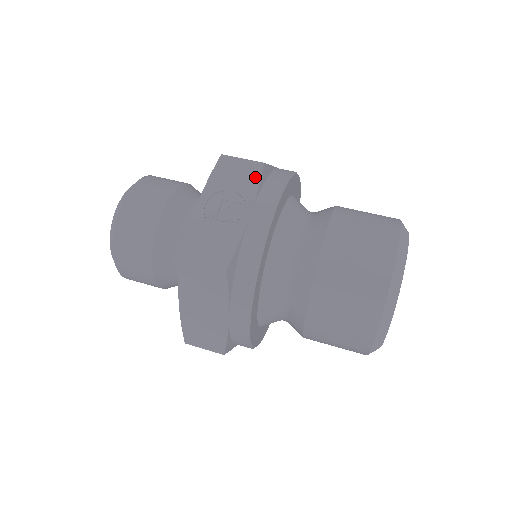
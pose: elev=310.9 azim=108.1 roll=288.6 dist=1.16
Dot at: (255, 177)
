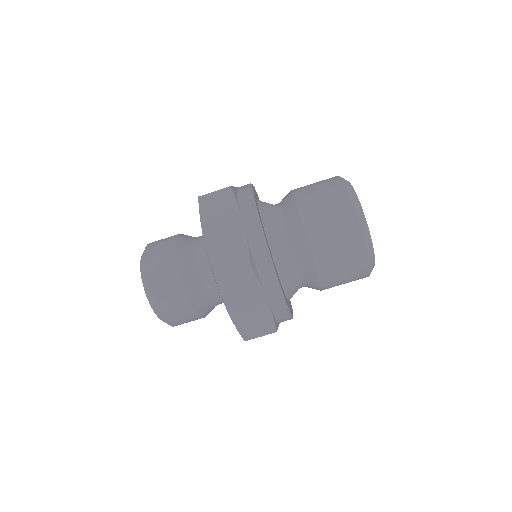
Dot at: occluded
